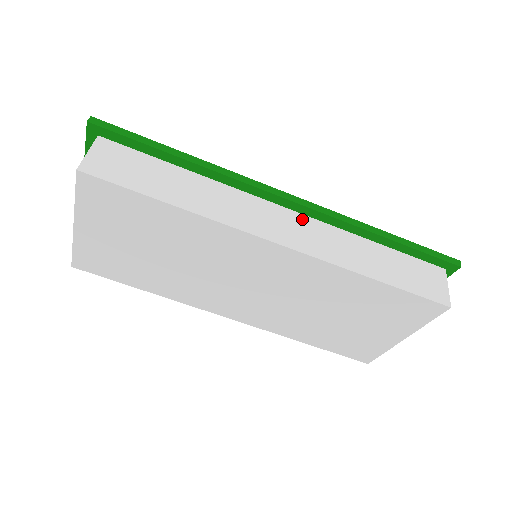
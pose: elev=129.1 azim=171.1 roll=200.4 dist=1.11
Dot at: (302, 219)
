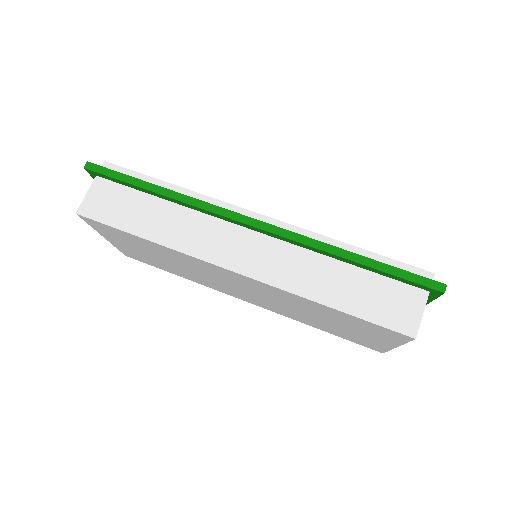
Dot at: (266, 241)
